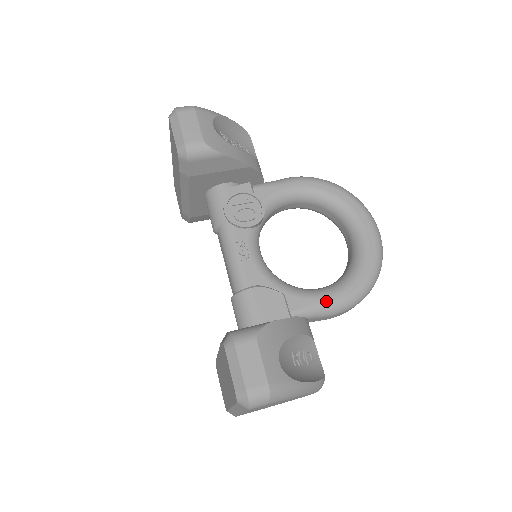
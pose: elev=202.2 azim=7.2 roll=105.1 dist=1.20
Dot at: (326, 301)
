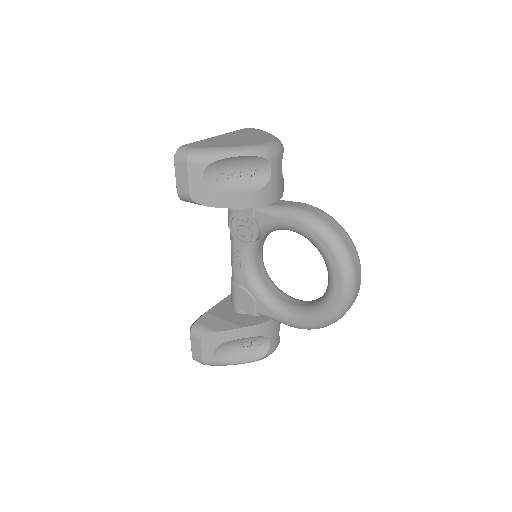
Dot at: (282, 319)
